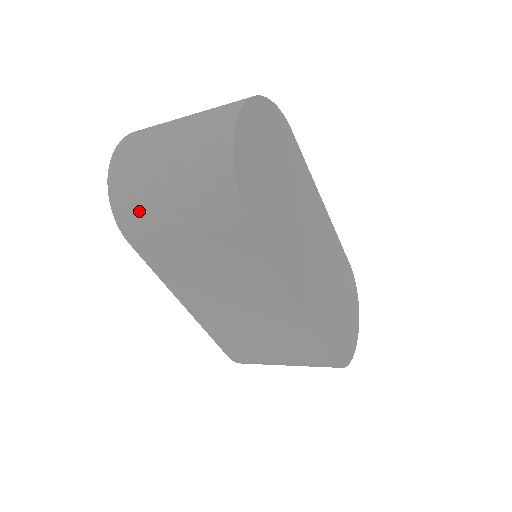
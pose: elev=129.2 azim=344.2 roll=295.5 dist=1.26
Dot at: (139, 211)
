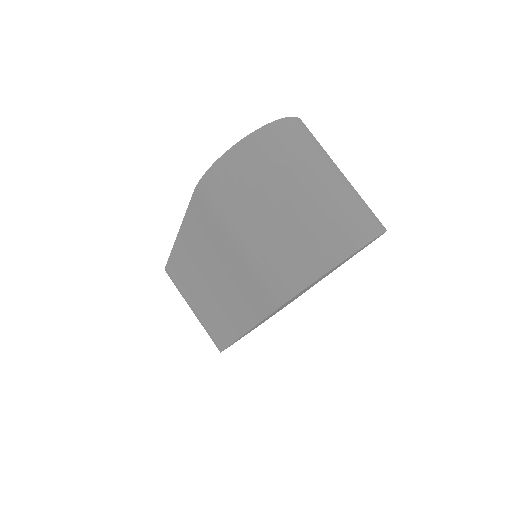
Dot at: (227, 199)
